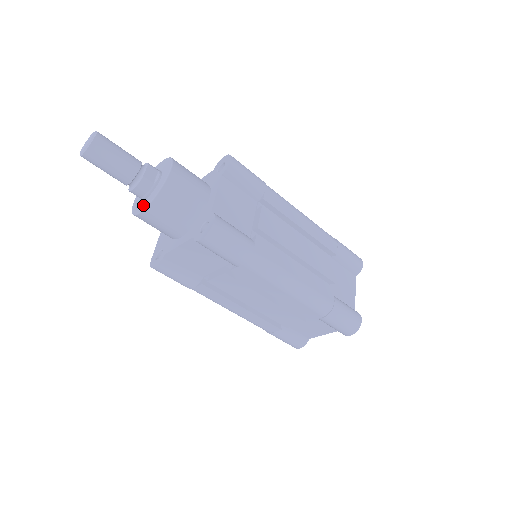
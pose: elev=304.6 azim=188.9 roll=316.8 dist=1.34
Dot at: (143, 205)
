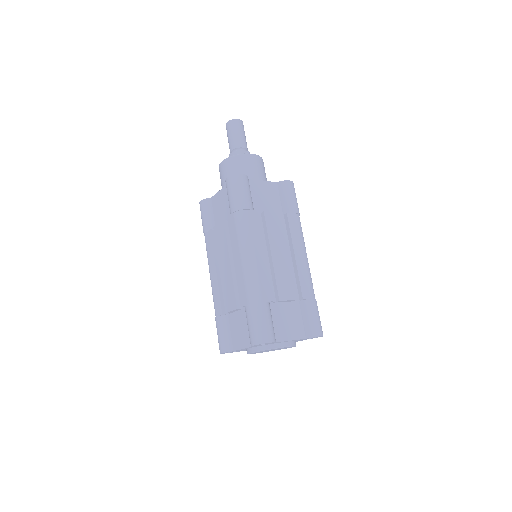
Dot at: occluded
